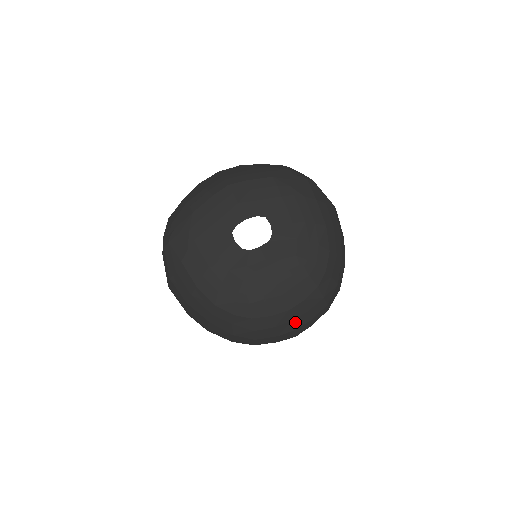
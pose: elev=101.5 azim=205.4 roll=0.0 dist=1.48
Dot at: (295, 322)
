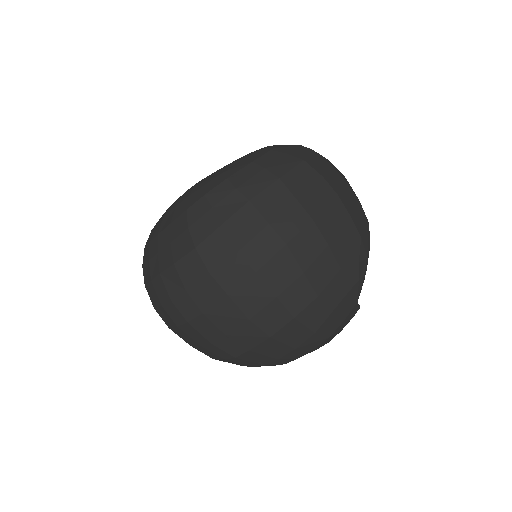
Dot at: (161, 258)
